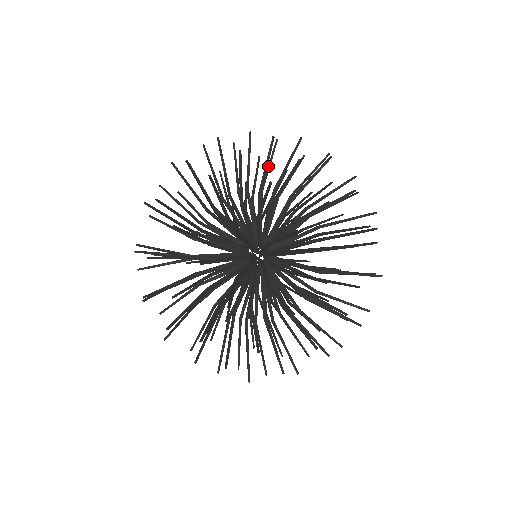
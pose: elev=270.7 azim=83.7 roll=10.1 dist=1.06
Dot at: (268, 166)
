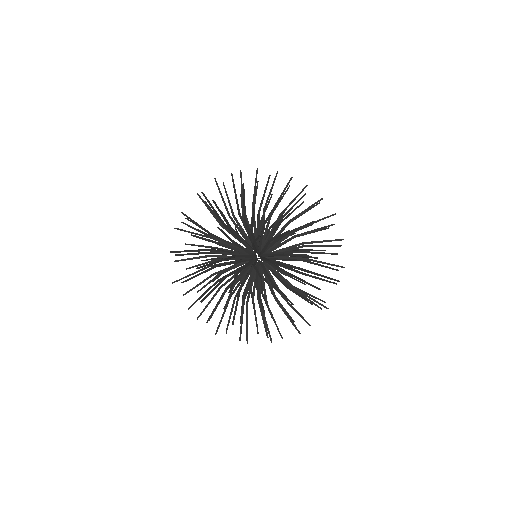
Dot at: (293, 200)
